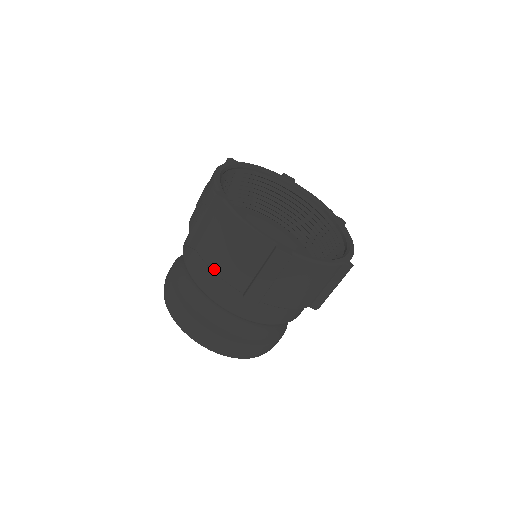
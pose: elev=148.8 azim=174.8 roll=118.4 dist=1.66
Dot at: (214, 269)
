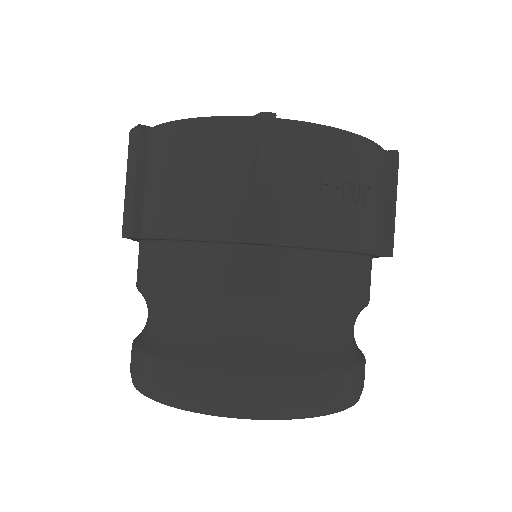
Dot at: occluded
